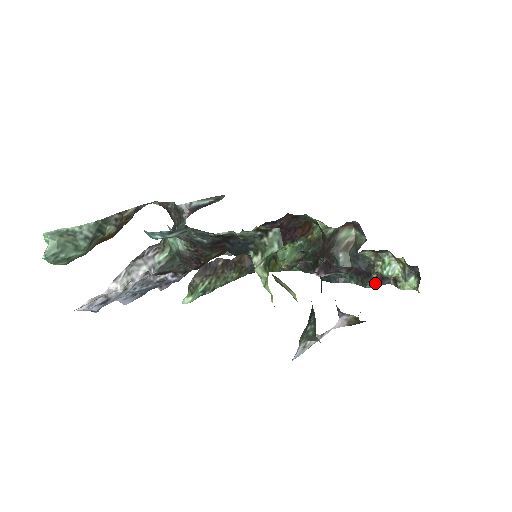
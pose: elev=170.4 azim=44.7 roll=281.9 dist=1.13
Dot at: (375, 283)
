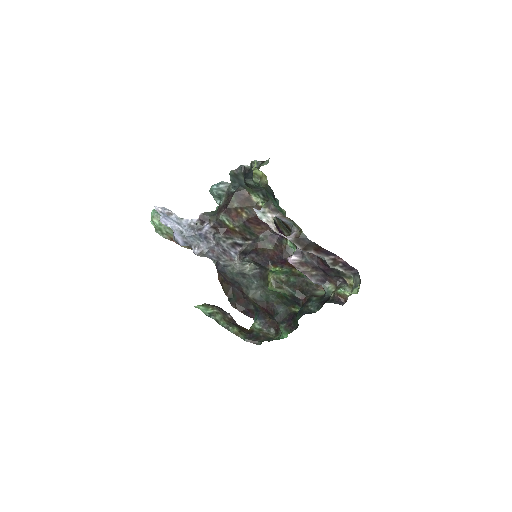
Dot at: (332, 301)
